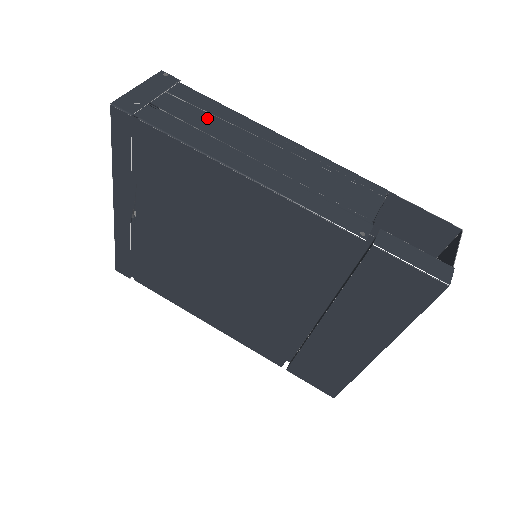
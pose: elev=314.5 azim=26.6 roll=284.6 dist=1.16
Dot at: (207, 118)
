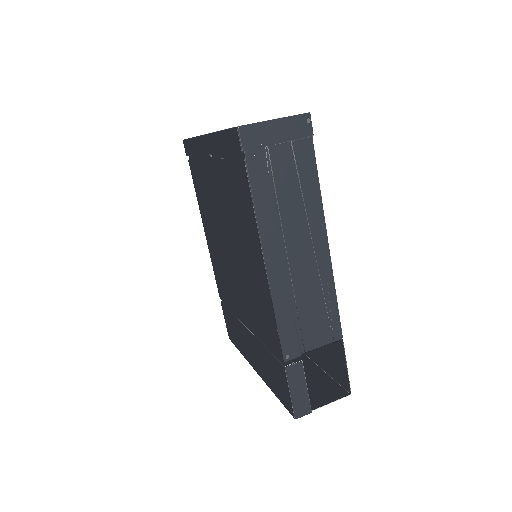
Dot at: (294, 191)
